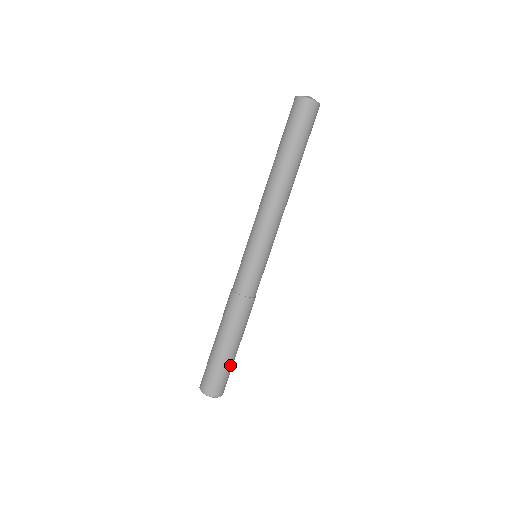
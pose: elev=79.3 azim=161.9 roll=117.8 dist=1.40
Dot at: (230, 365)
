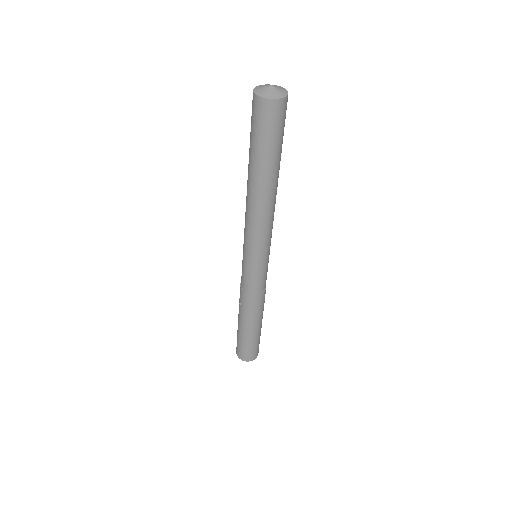
Dot at: (257, 339)
